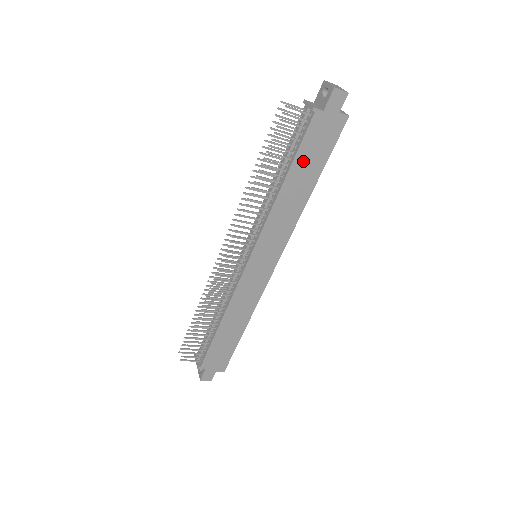
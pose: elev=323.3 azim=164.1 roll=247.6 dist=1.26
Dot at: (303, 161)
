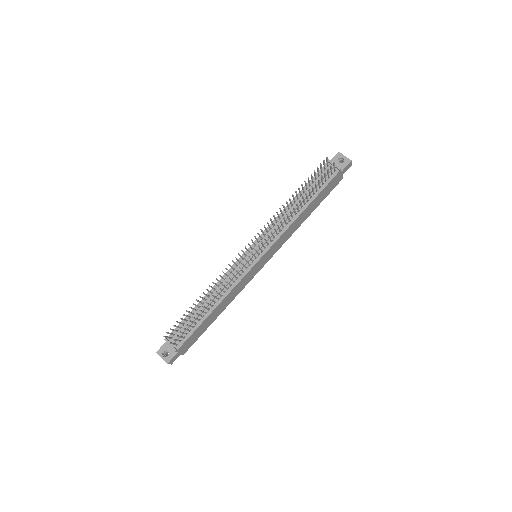
Dot at: (318, 198)
